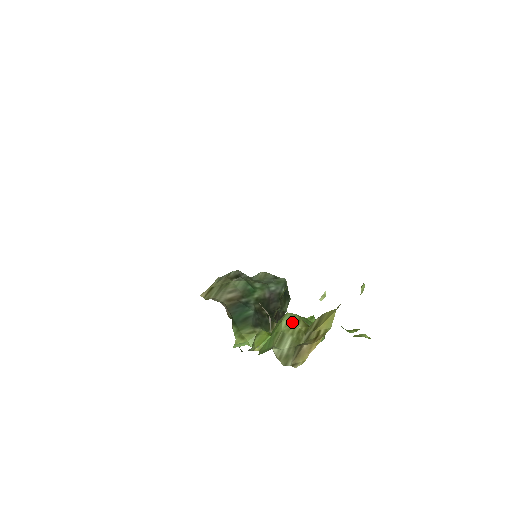
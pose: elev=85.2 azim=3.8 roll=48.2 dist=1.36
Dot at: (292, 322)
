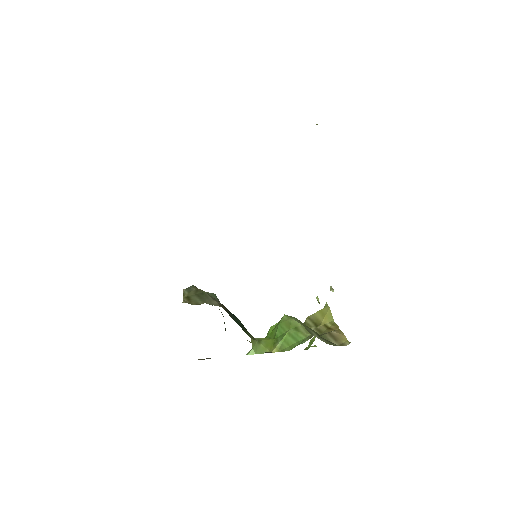
Dot at: (299, 320)
